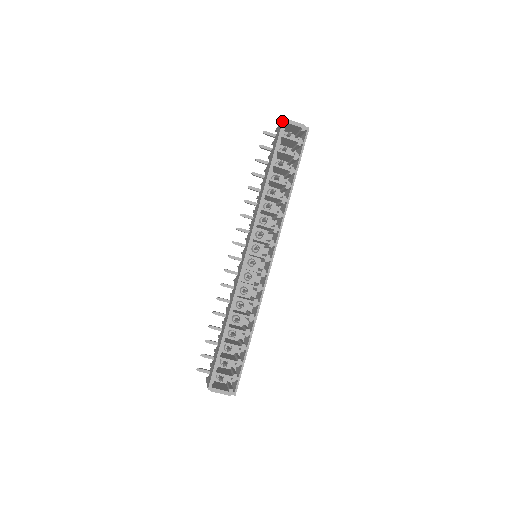
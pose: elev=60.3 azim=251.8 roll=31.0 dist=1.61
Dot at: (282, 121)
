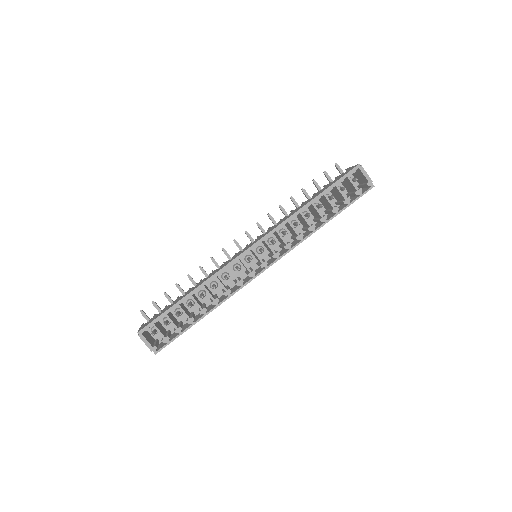
Dot at: (357, 165)
